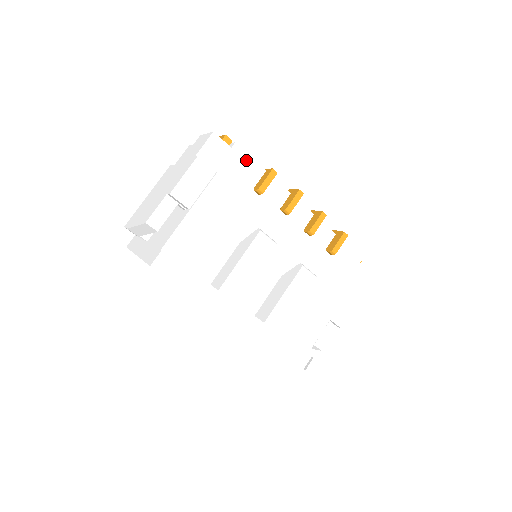
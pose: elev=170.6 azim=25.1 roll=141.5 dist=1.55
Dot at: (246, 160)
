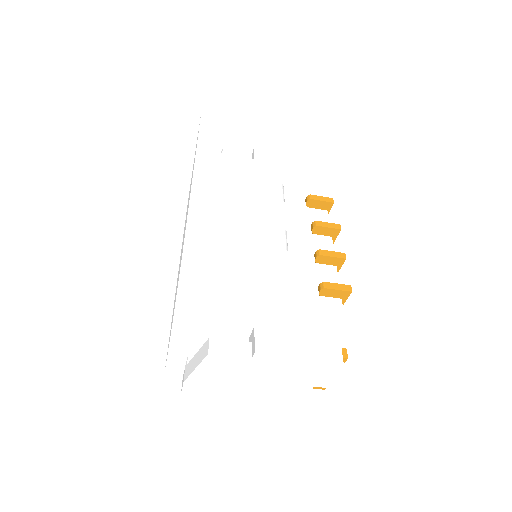
Dot at: (319, 190)
